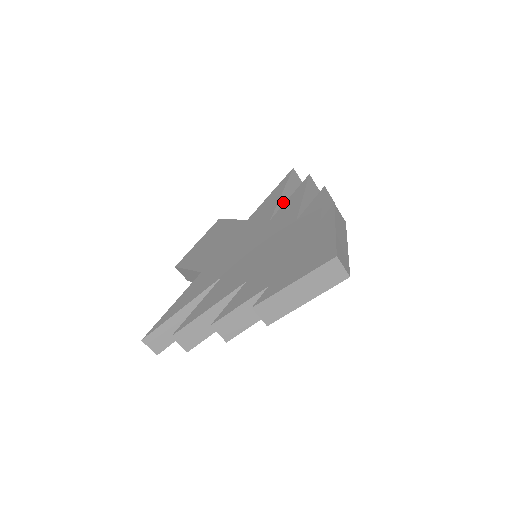
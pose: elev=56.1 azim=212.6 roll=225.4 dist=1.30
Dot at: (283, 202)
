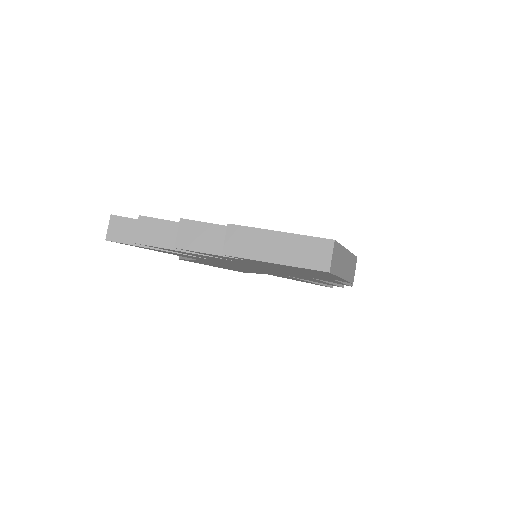
Dot at: occluded
